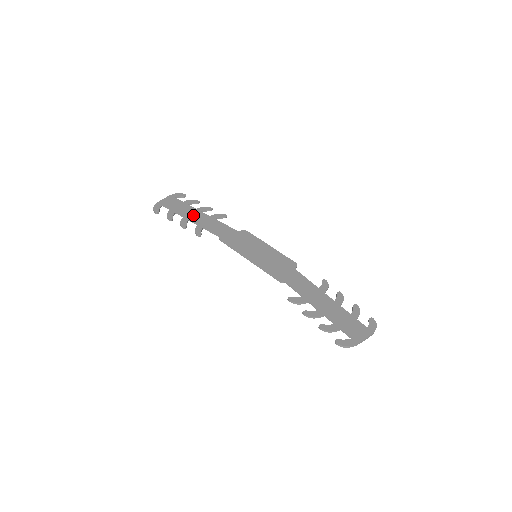
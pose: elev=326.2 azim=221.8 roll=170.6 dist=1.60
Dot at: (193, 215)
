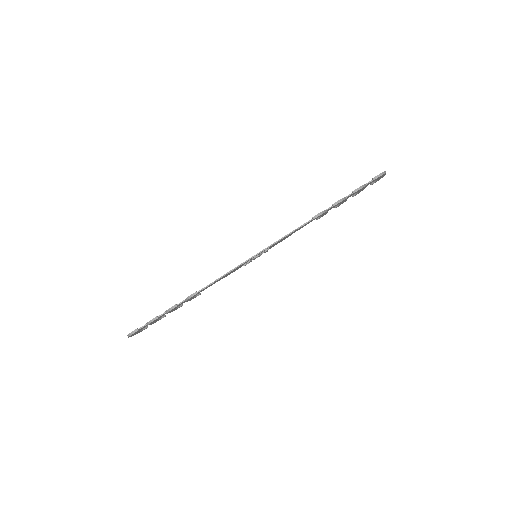
Dot at: occluded
